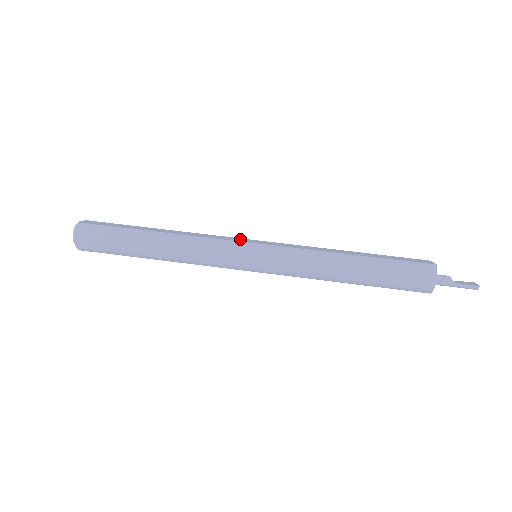
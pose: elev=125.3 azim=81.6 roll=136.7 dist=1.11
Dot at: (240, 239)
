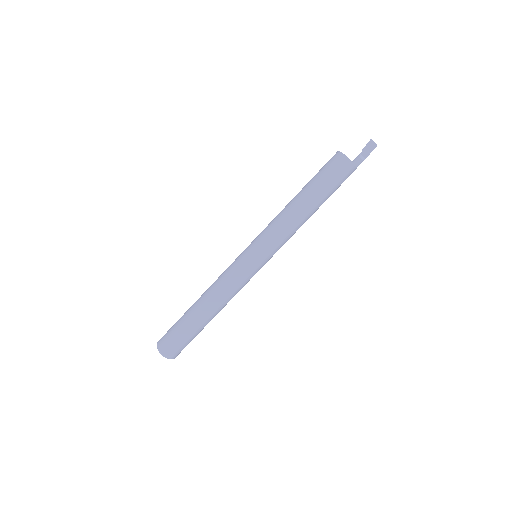
Dot at: (246, 268)
